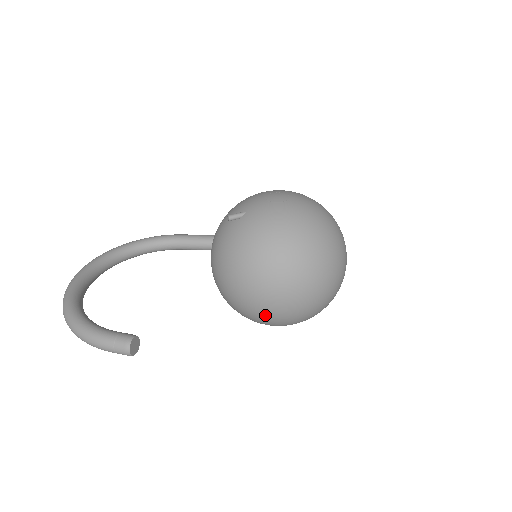
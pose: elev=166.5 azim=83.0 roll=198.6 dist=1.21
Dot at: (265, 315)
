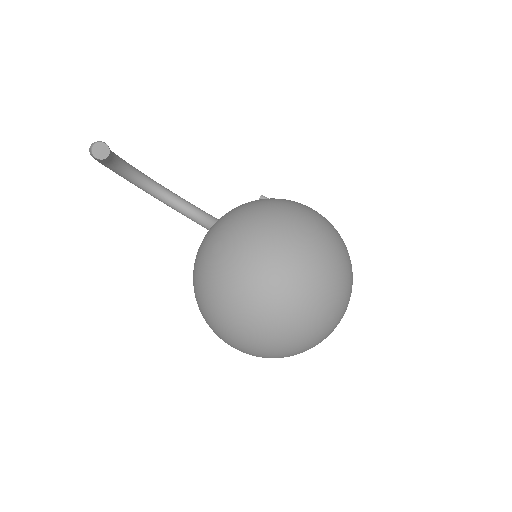
Dot at: (200, 267)
